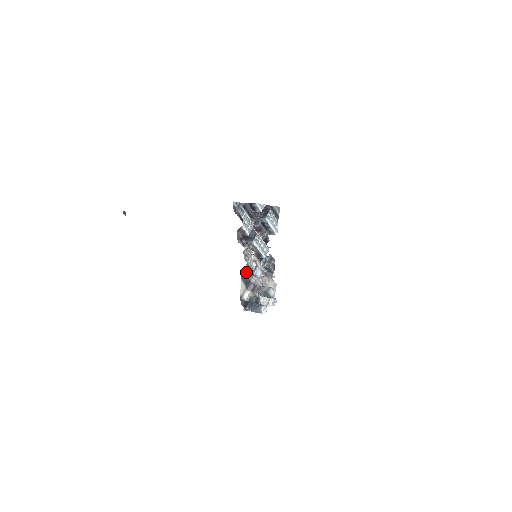
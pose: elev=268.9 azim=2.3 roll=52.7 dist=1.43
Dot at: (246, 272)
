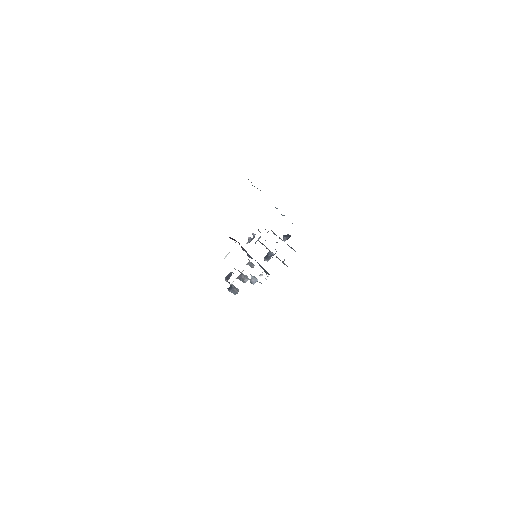
Dot at: occluded
